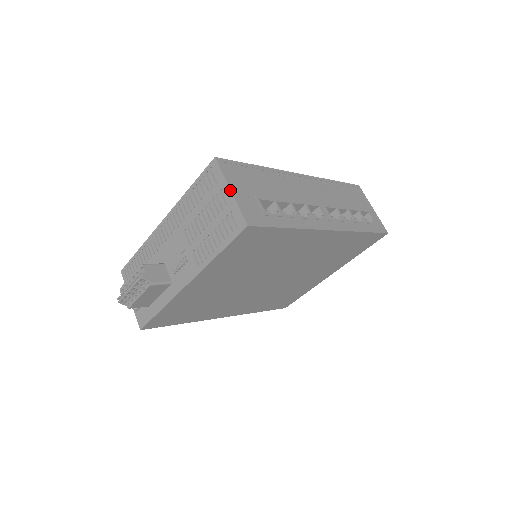
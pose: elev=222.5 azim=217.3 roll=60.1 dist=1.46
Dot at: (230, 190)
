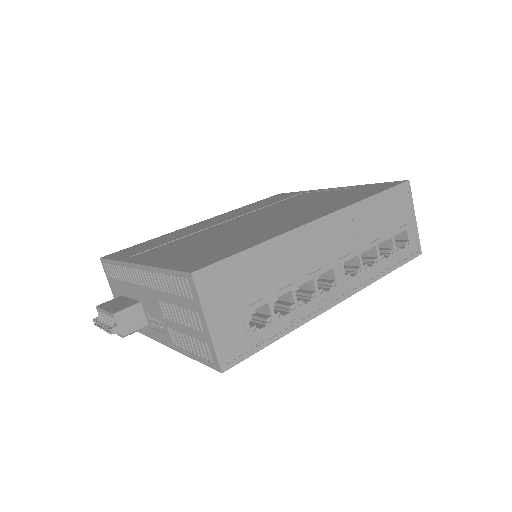
Dot at: (206, 324)
